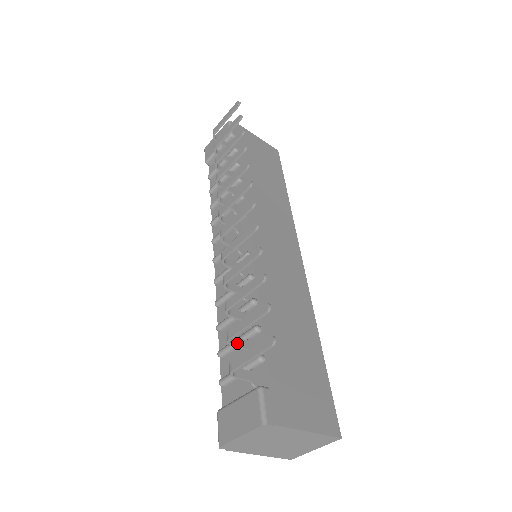
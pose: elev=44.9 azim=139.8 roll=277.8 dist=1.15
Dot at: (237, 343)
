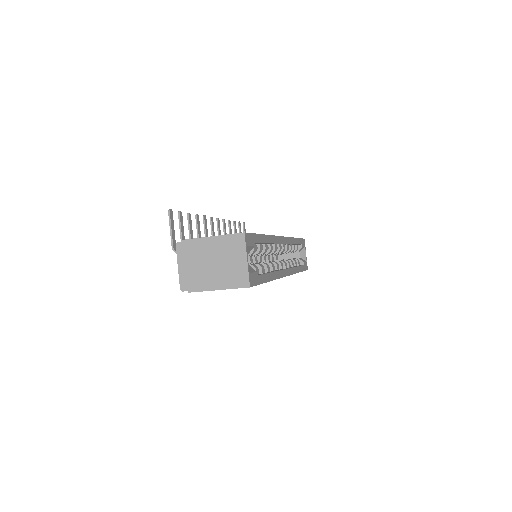
Dot at: occluded
